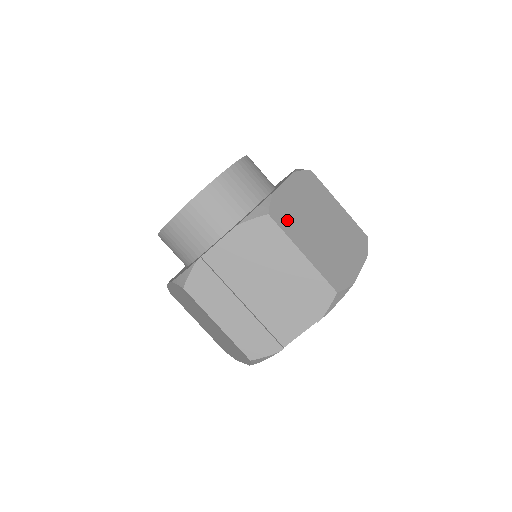
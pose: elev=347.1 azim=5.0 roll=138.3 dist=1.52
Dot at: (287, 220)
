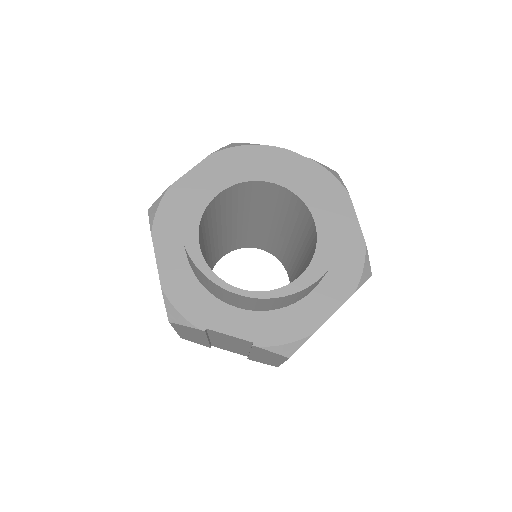
Dot at: occluded
